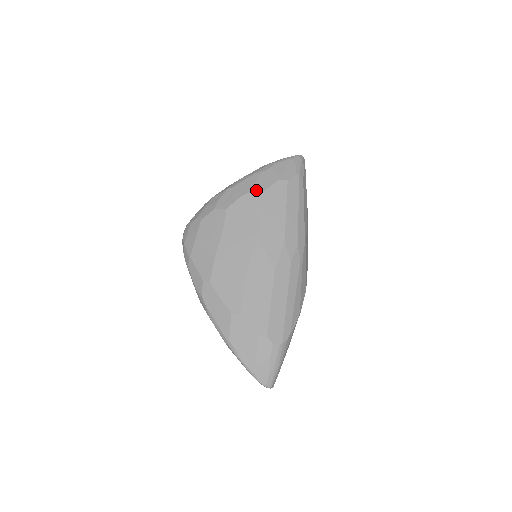
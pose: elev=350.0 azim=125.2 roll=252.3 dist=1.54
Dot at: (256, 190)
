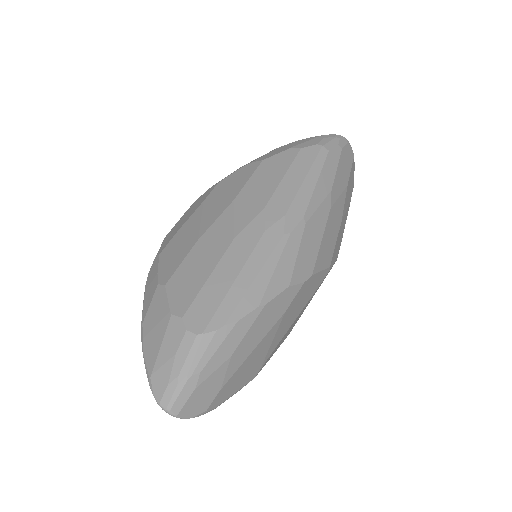
Dot at: (257, 160)
